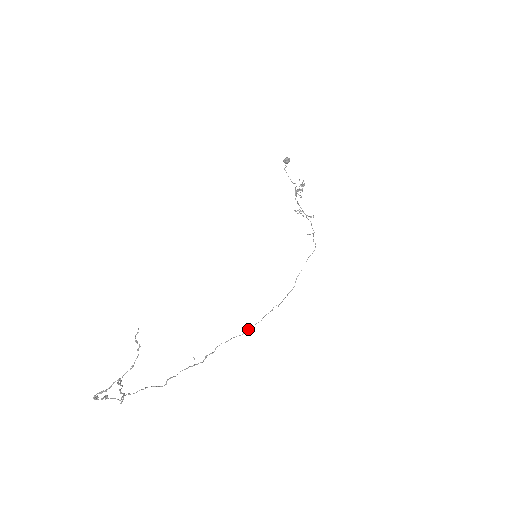
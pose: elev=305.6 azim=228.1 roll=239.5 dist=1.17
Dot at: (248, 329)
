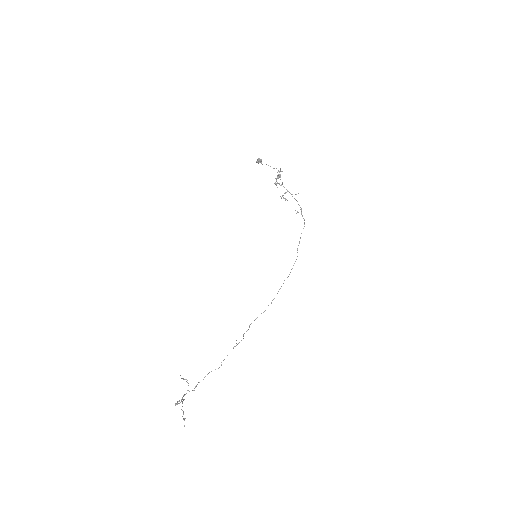
Dot at: (268, 305)
